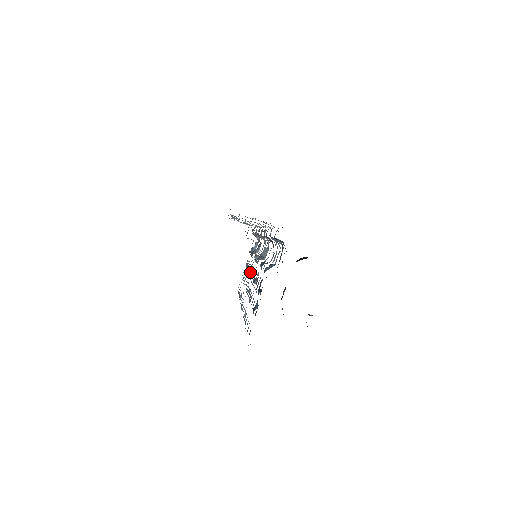
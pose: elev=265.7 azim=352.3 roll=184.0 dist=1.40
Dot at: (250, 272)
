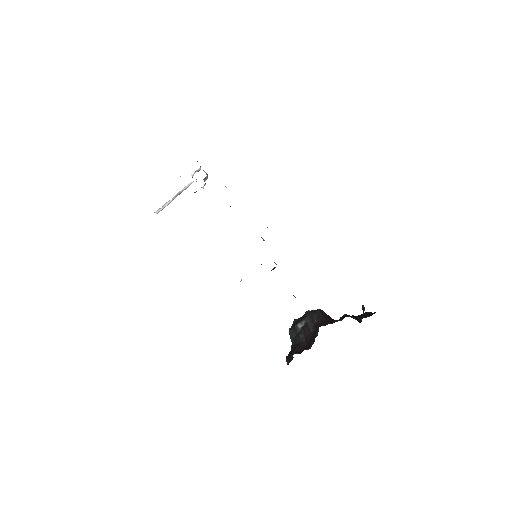
Dot at: occluded
